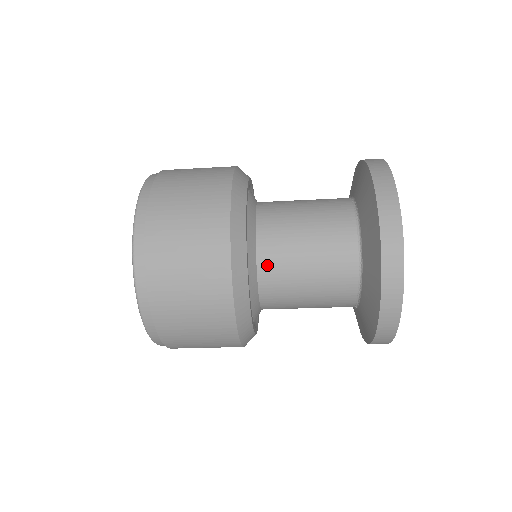
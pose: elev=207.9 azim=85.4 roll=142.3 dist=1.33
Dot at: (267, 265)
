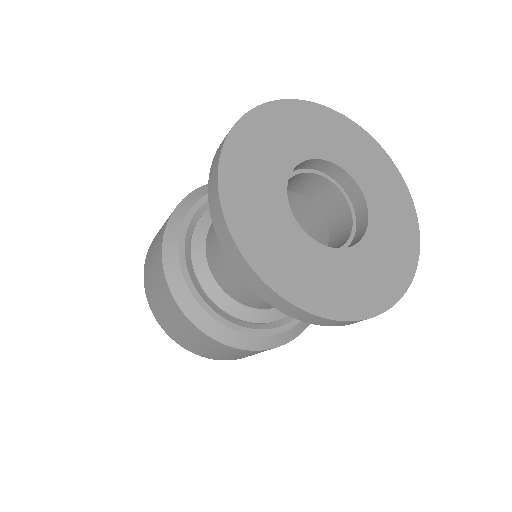
Dot at: (214, 268)
